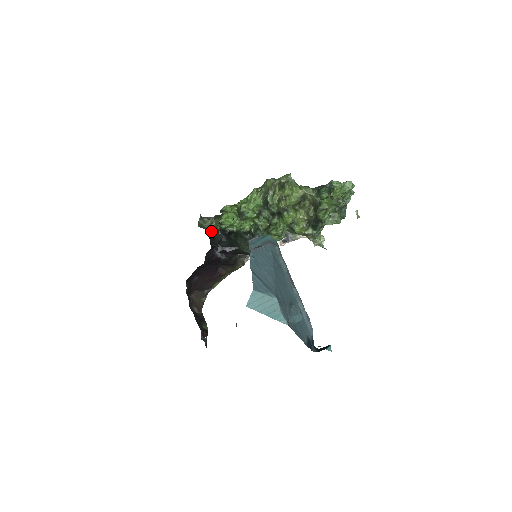
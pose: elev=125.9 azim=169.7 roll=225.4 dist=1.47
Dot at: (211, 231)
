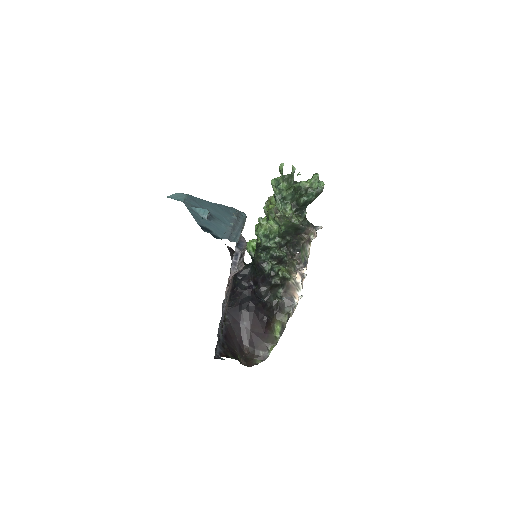
Dot at: occluded
